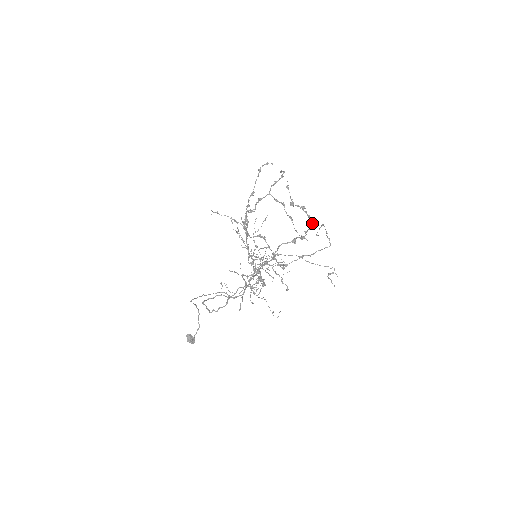
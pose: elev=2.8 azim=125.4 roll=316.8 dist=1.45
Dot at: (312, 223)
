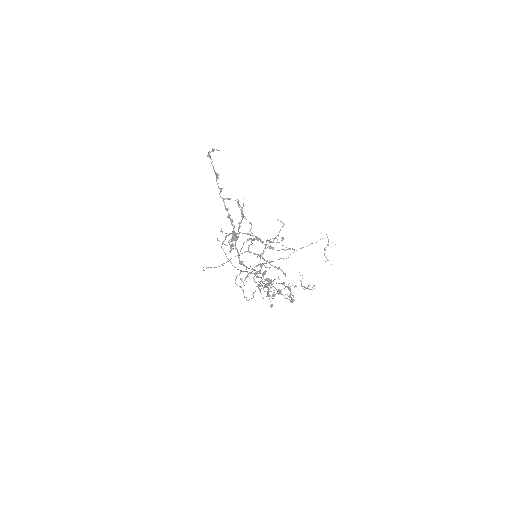
Dot at: (292, 302)
